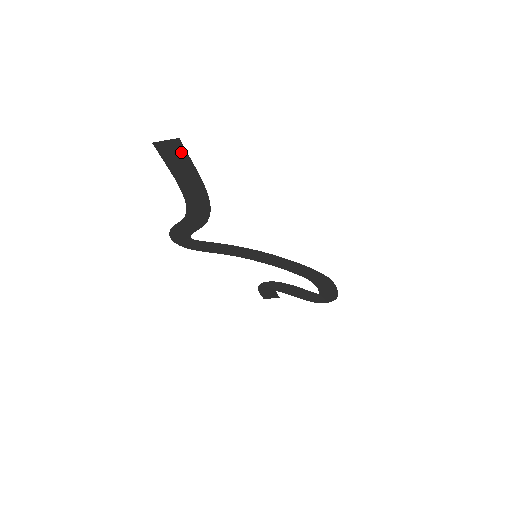
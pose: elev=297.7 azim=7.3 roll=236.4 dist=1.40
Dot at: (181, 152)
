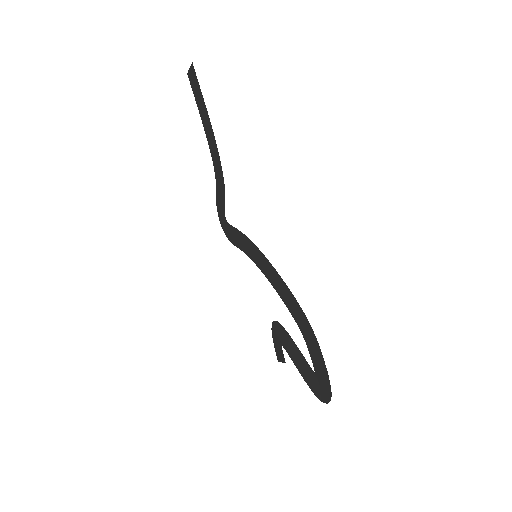
Dot at: (196, 81)
